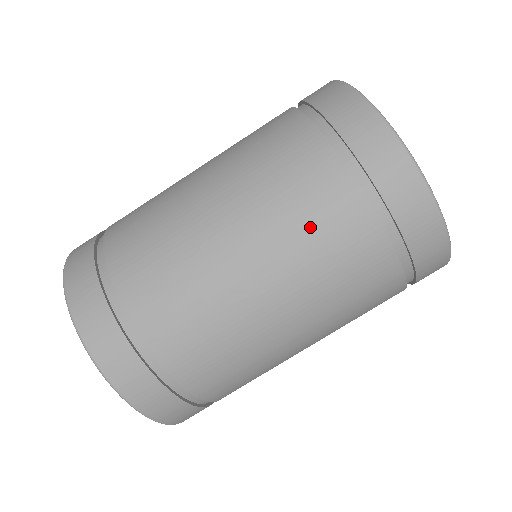
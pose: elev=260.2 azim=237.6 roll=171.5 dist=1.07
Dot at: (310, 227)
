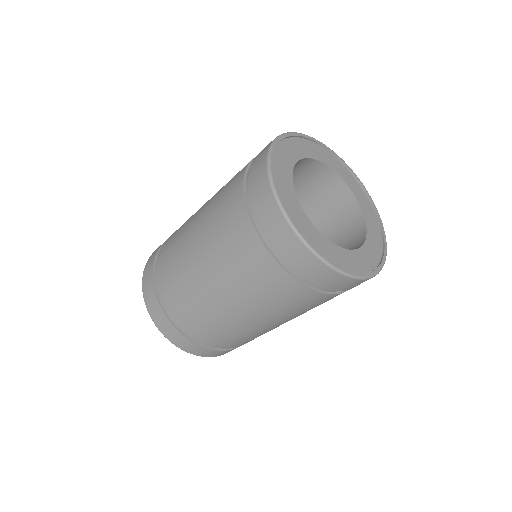
Dot at: (242, 269)
